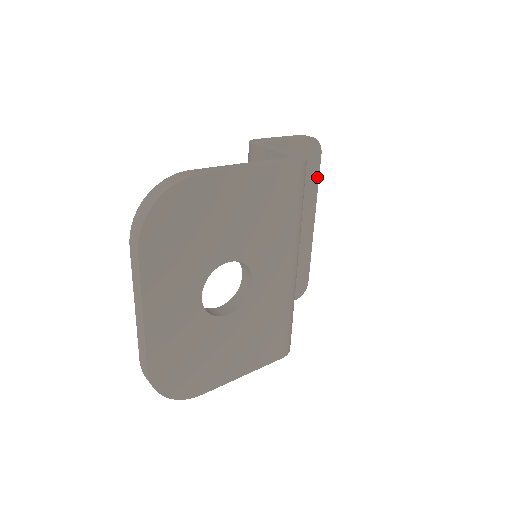
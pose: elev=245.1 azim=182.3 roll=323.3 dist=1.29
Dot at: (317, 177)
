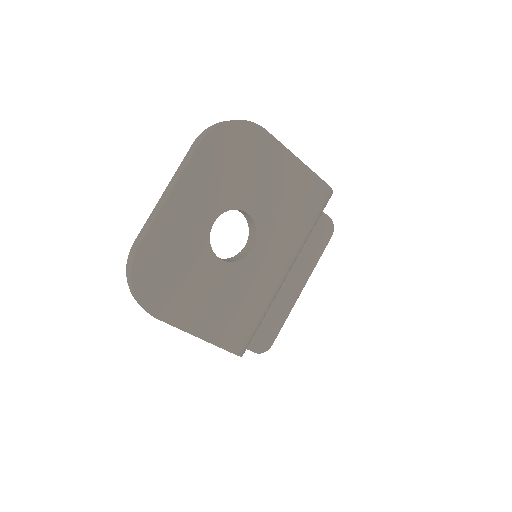
Dot at: (321, 253)
